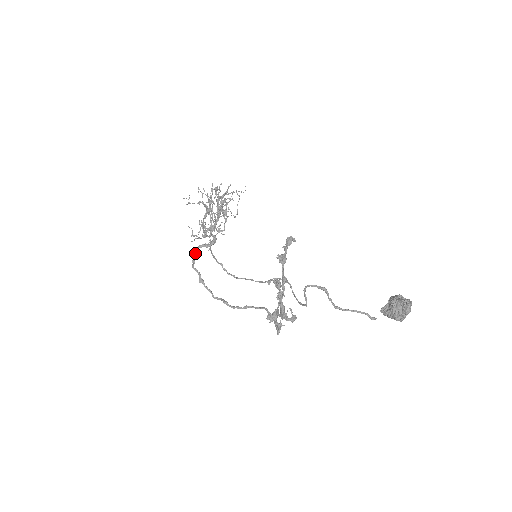
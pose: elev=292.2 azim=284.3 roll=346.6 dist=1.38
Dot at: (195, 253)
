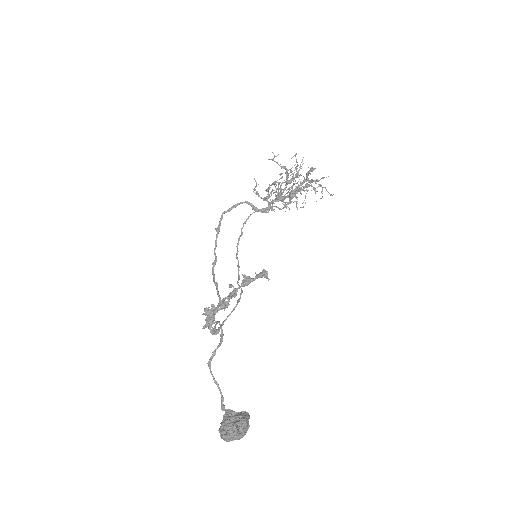
Dot at: (238, 204)
